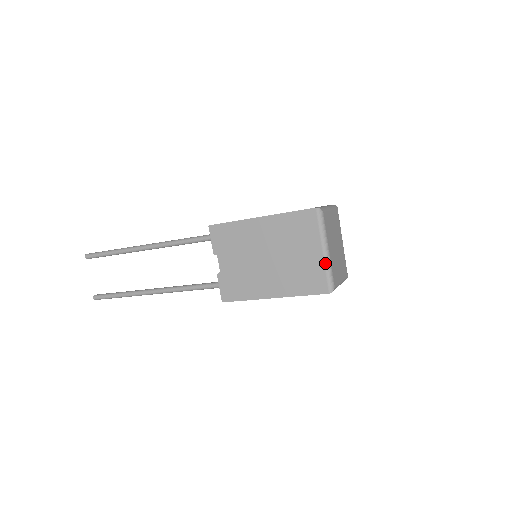
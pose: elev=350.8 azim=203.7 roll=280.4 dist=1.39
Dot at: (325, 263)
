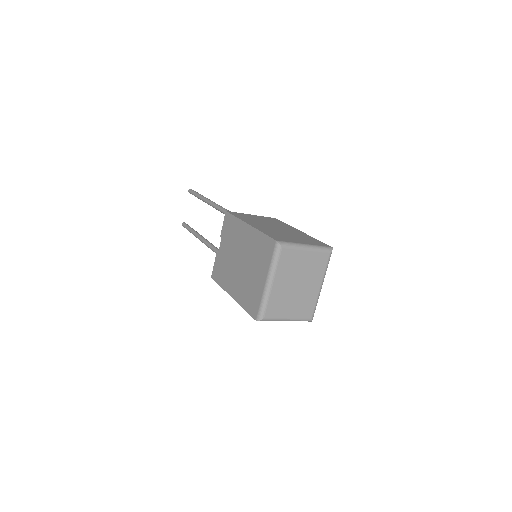
Dot at: (263, 293)
